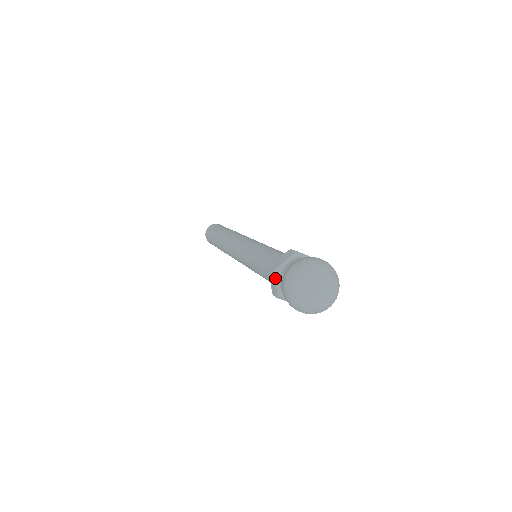
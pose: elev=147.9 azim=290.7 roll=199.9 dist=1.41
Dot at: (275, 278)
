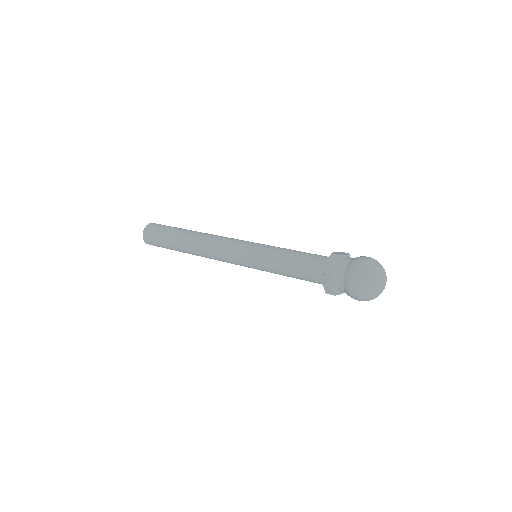
Dot at: (339, 261)
